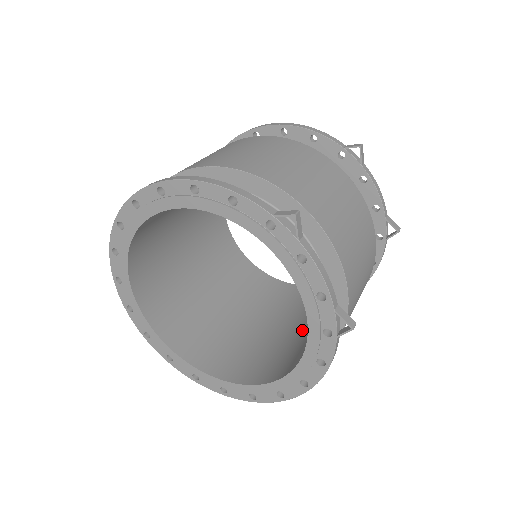
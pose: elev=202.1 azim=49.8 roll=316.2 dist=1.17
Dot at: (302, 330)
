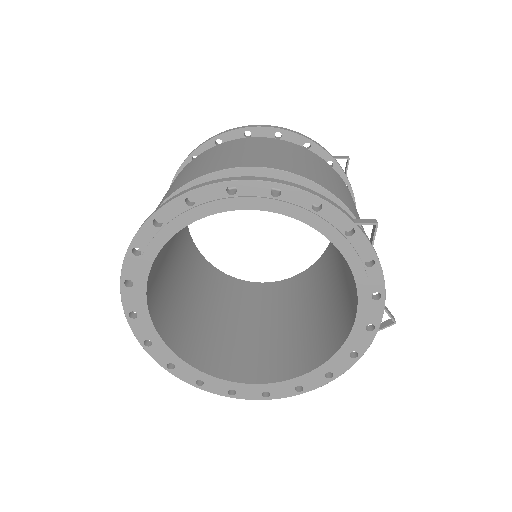
Dot at: (292, 326)
